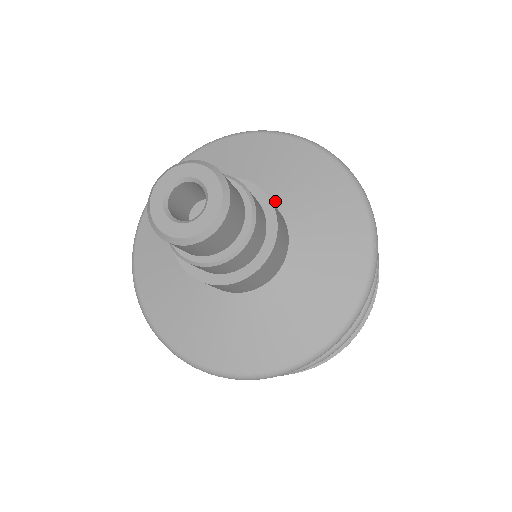
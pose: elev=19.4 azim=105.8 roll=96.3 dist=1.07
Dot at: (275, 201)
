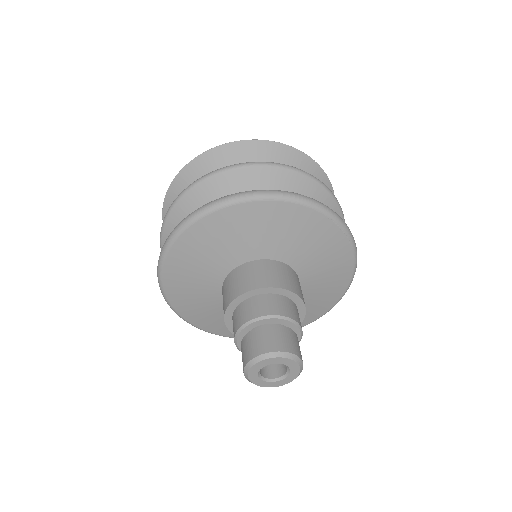
Dot at: (296, 267)
